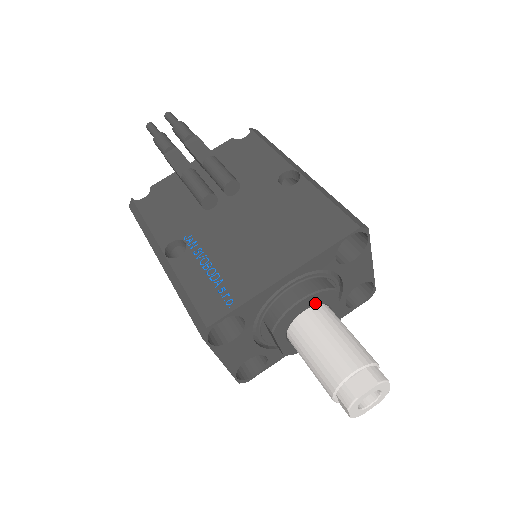
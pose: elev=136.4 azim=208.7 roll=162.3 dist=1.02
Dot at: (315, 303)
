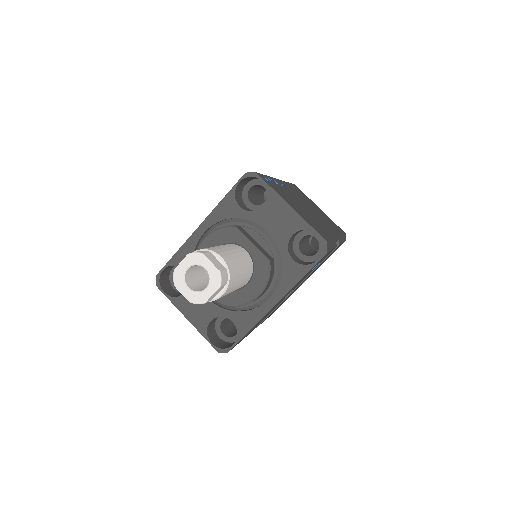
Dot at: (221, 242)
